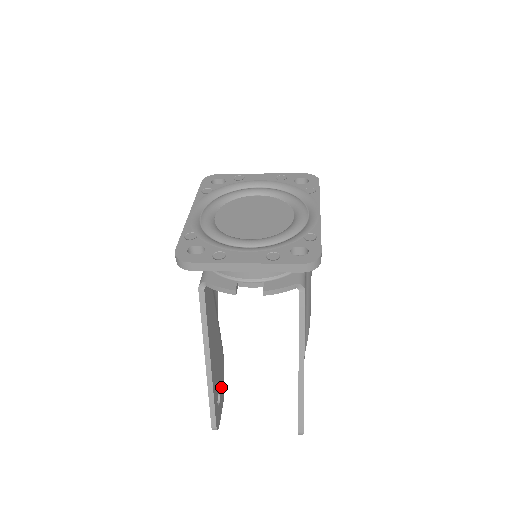
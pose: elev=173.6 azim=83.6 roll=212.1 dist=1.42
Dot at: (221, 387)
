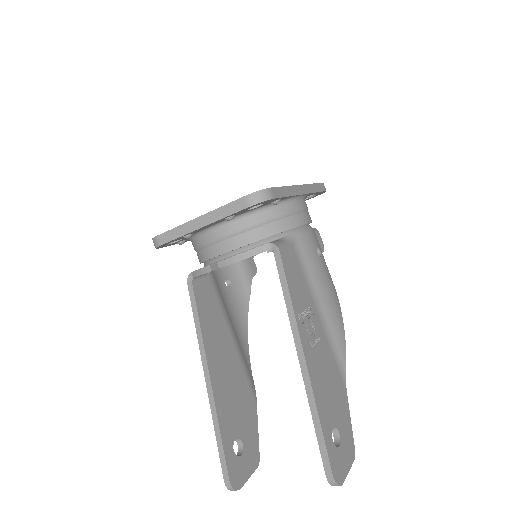
Dot at: (249, 439)
